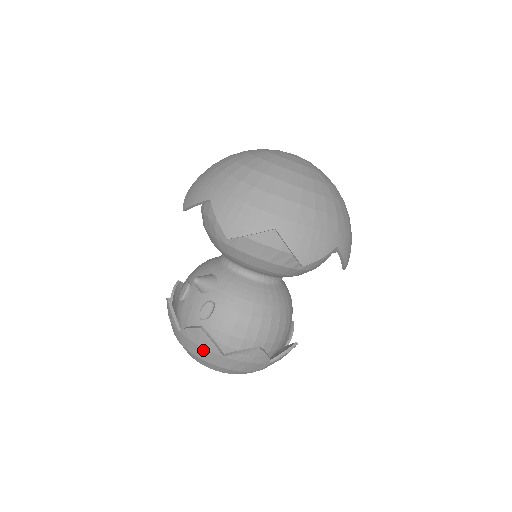
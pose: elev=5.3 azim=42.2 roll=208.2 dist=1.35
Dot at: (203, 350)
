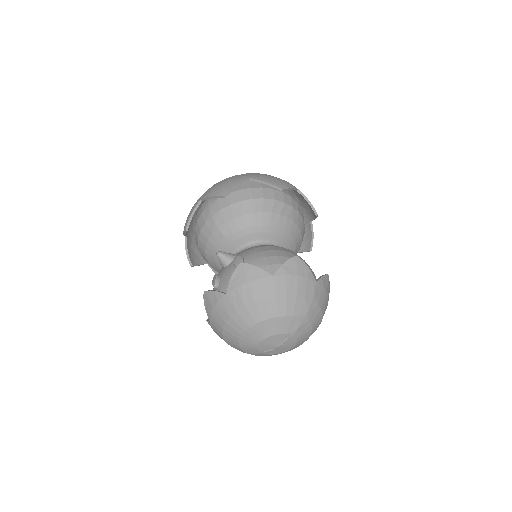
Dot at: (254, 284)
